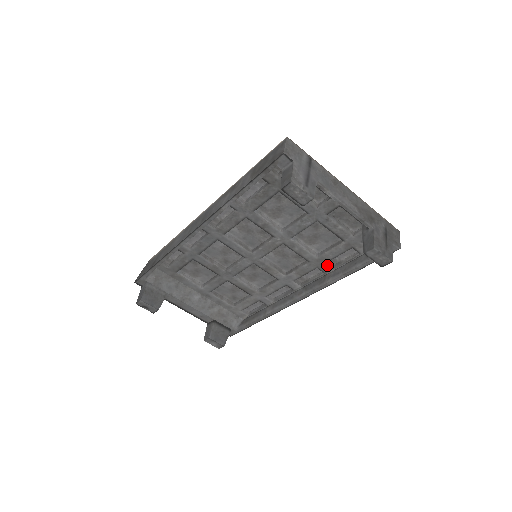
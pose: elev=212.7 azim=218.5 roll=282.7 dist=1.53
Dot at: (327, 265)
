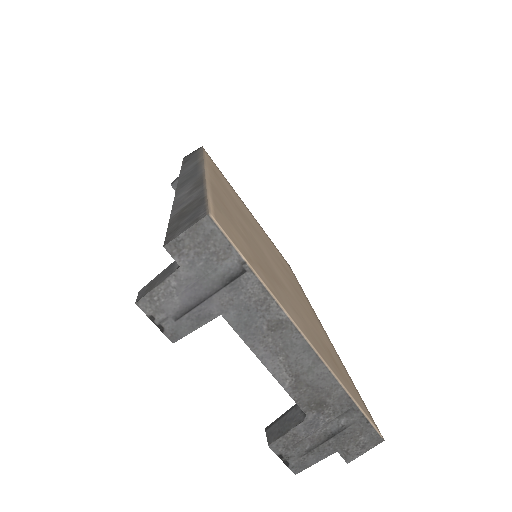
Dot at: occluded
